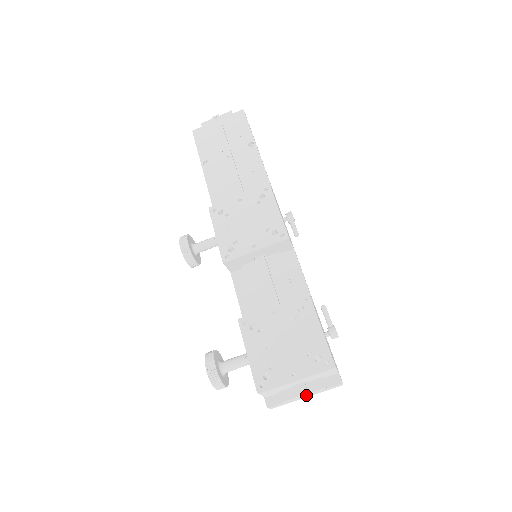
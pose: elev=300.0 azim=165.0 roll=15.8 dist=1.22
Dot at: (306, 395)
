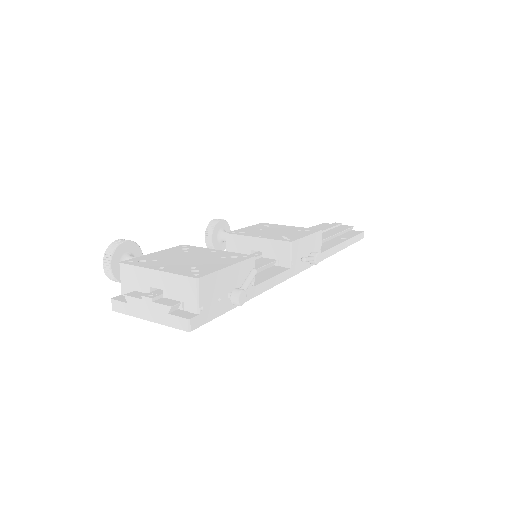
Dot at: (149, 309)
